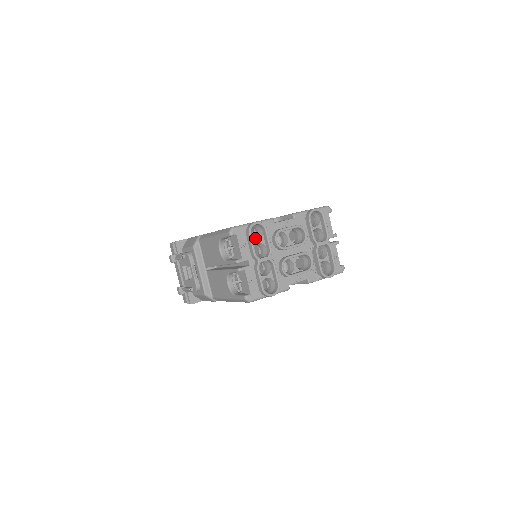
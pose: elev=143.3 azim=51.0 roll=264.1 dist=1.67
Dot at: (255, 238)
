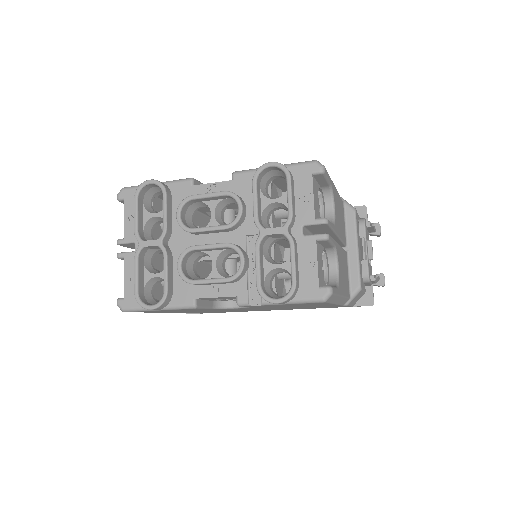
Dot at: occluded
